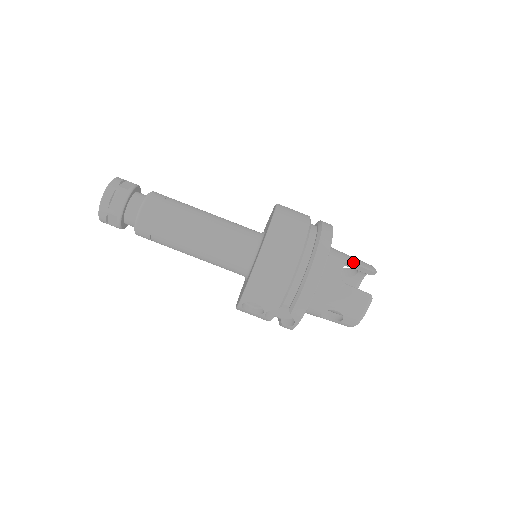
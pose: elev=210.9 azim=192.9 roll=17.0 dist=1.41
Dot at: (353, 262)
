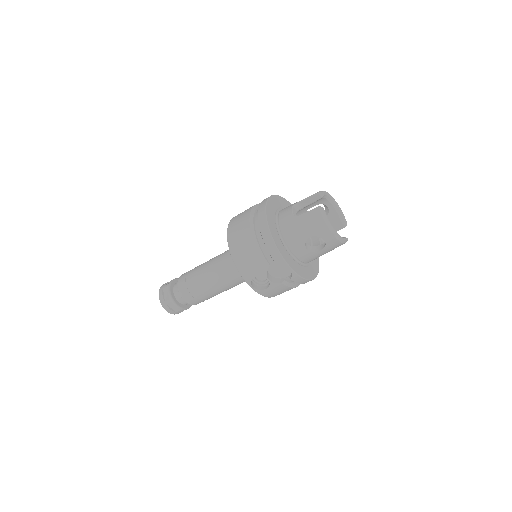
Dot at: (301, 201)
